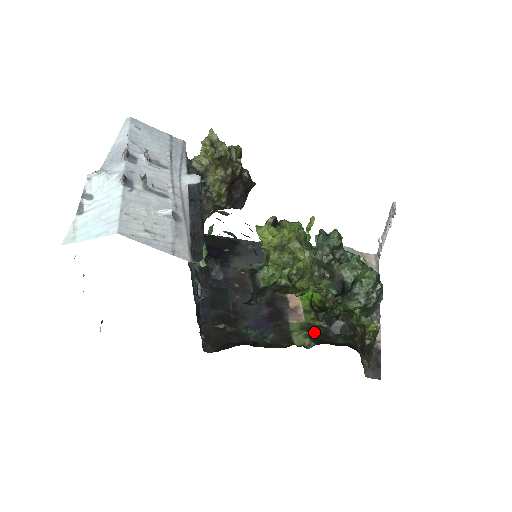
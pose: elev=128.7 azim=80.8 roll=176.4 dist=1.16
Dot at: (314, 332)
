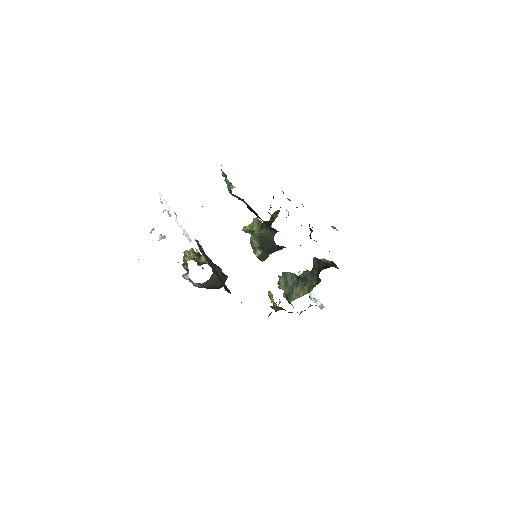
Dot at: occluded
